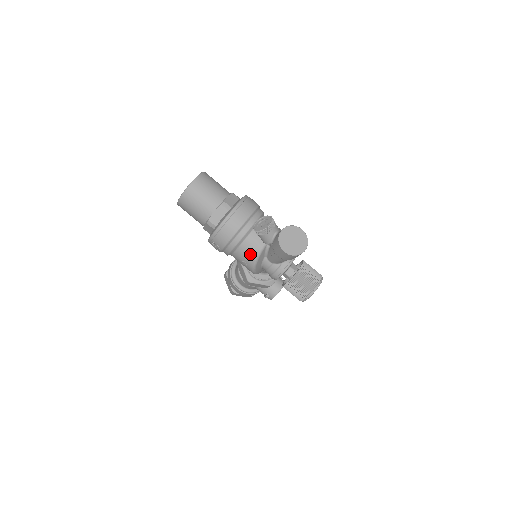
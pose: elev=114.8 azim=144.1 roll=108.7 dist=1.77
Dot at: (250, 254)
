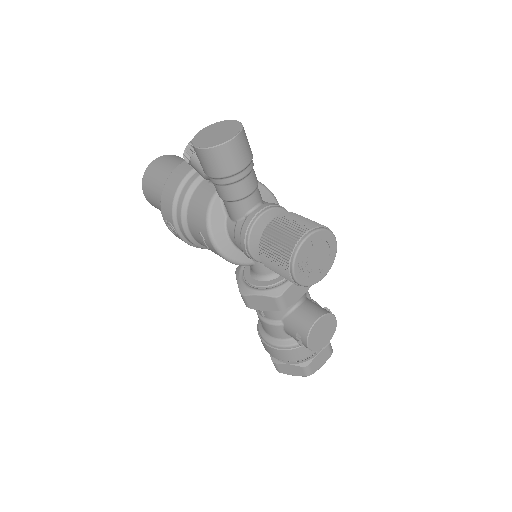
Dot at: (199, 213)
